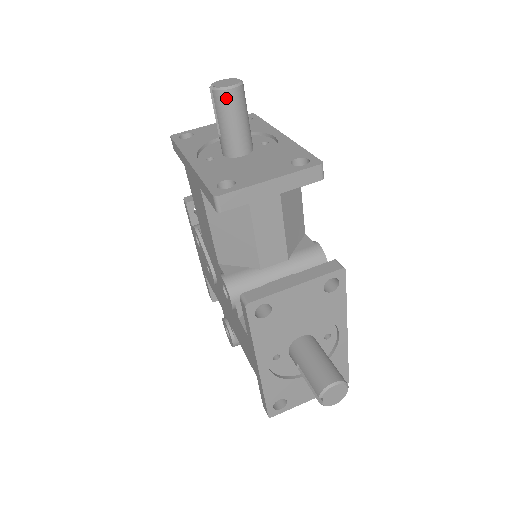
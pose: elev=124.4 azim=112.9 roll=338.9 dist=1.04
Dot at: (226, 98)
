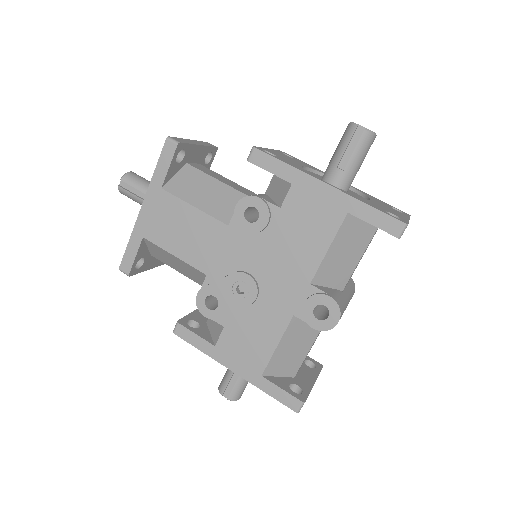
Dot at: (132, 175)
